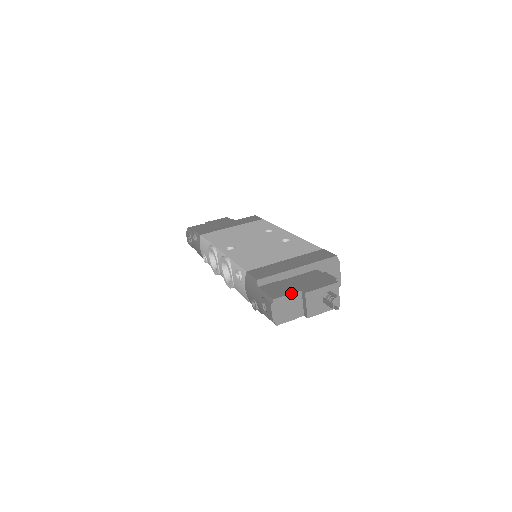
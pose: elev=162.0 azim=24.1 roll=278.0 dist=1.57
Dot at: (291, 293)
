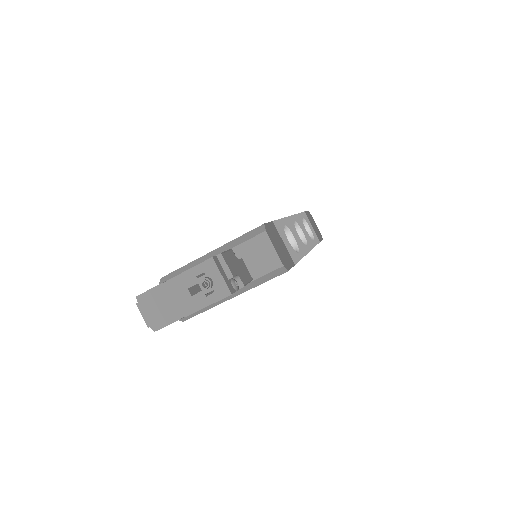
Dot at: (157, 285)
